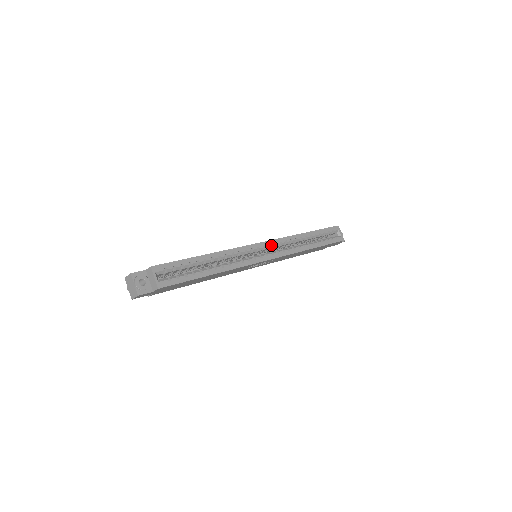
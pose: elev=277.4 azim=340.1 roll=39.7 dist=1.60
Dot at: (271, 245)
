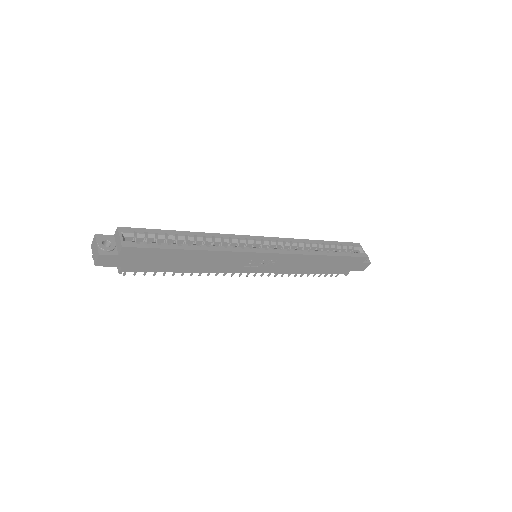
Dot at: (272, 241)
